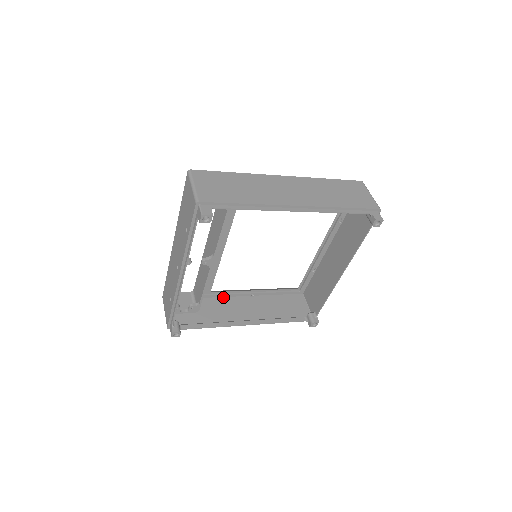
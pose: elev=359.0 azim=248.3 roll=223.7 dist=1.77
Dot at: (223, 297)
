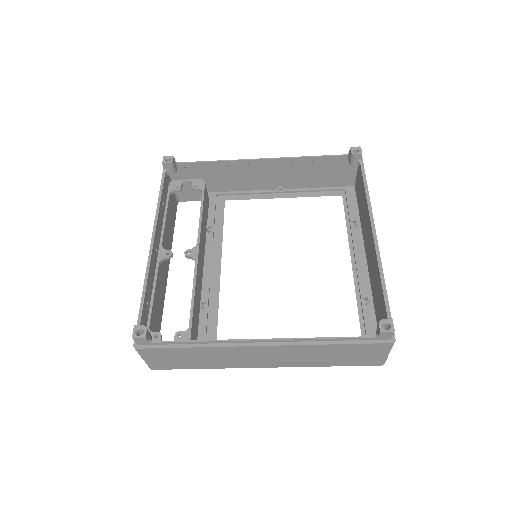
Dot at: occluded
